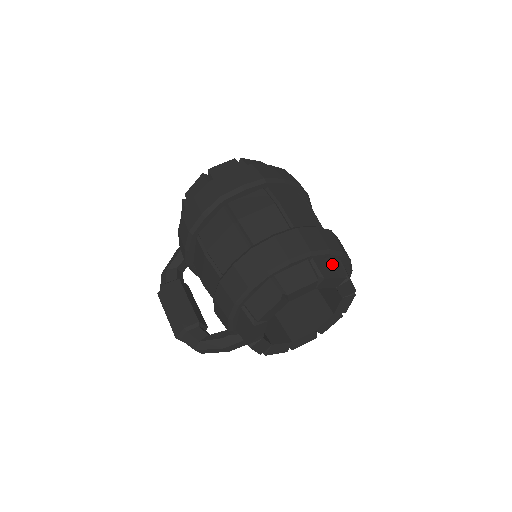
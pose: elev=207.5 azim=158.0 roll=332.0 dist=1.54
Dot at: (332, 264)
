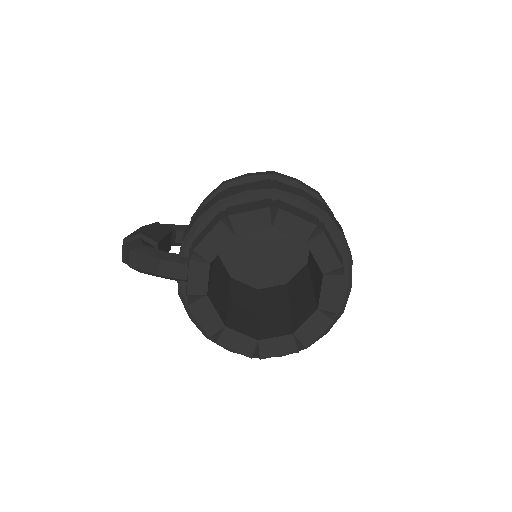
Dot at: (336, 249)
